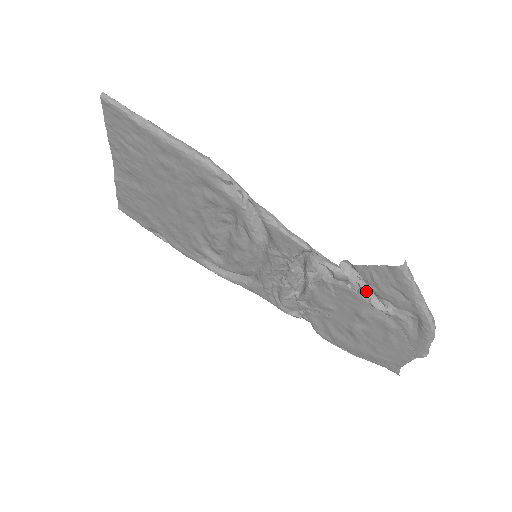
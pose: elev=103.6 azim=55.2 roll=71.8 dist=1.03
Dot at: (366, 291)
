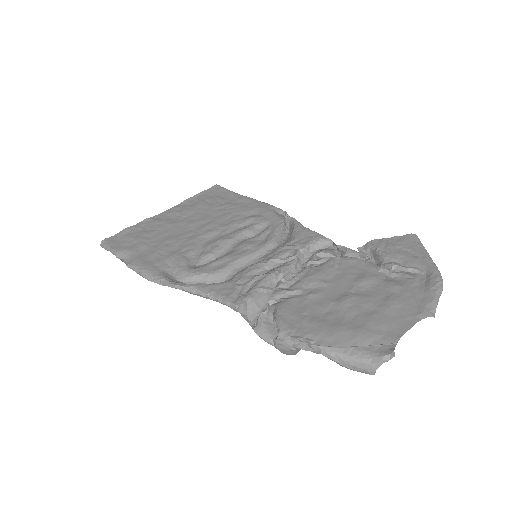
Dot at: (374, 262)
